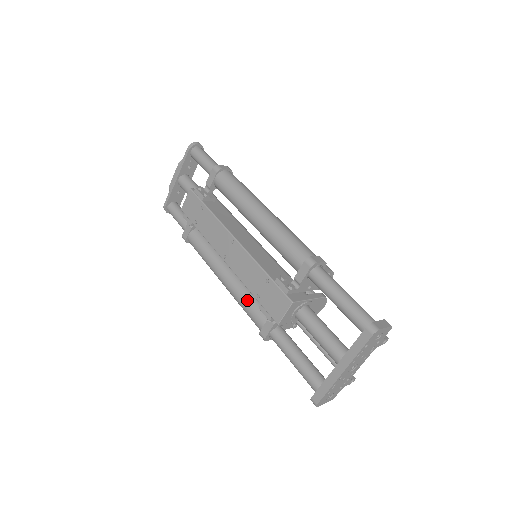
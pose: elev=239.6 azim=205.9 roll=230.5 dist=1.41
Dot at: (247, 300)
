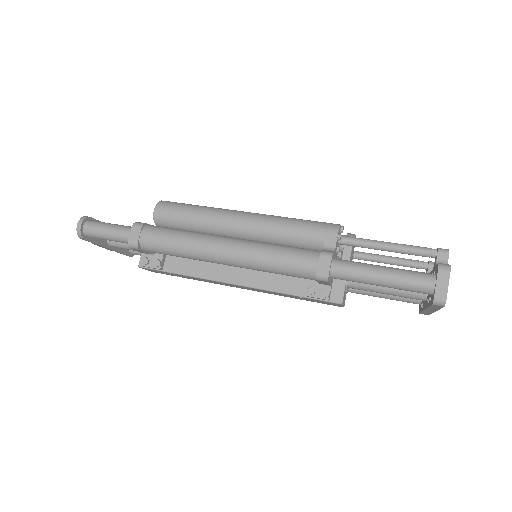
Dot at: occluded
